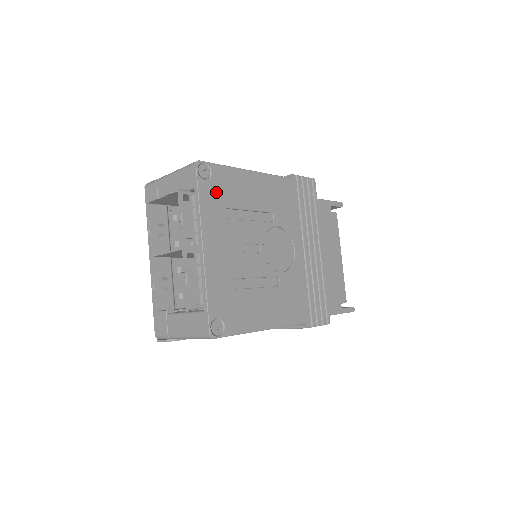
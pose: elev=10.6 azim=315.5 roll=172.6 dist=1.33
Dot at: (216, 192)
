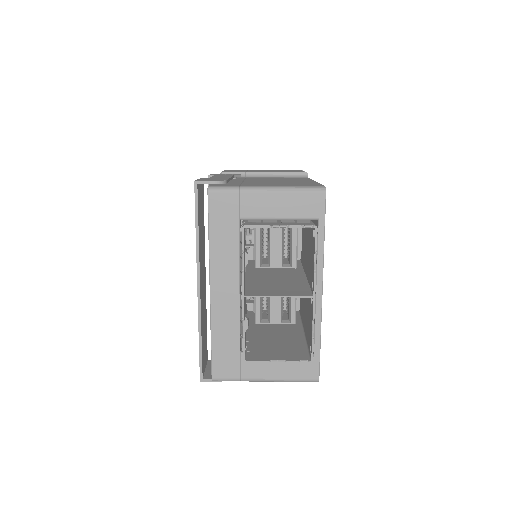
Dot at: occluded
